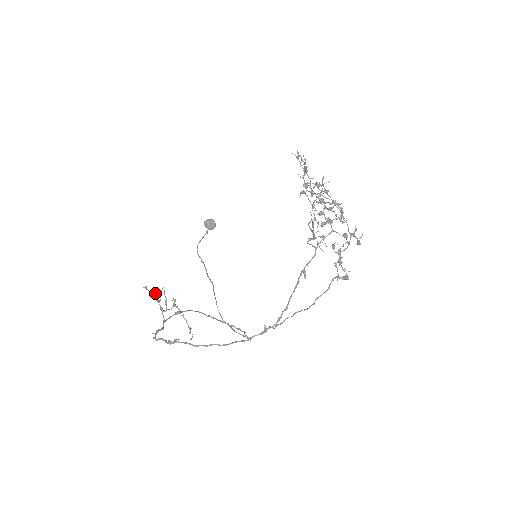
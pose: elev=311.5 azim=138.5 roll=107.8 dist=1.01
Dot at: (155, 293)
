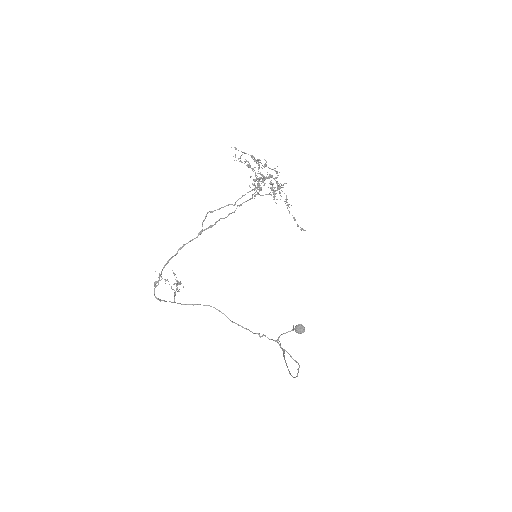
Dot at: occluded
